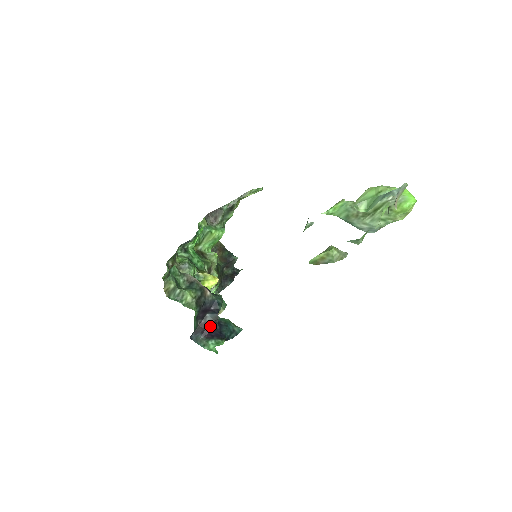
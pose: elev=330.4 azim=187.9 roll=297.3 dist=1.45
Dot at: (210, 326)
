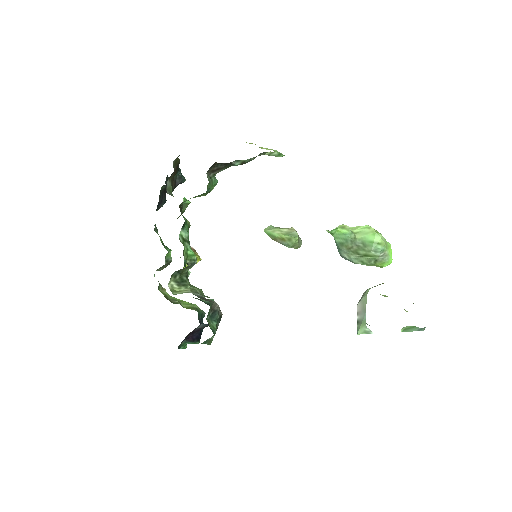
Dot at: (196, 332)
